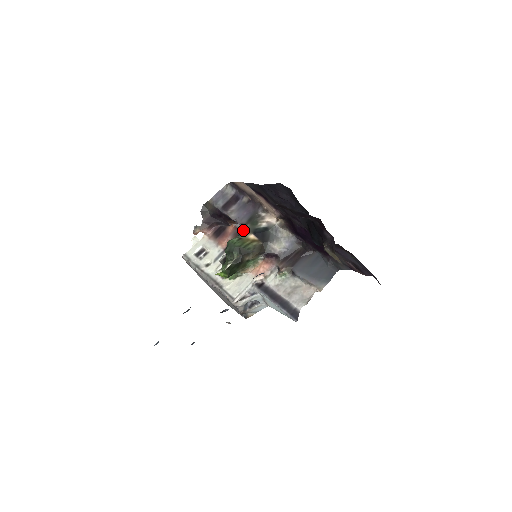
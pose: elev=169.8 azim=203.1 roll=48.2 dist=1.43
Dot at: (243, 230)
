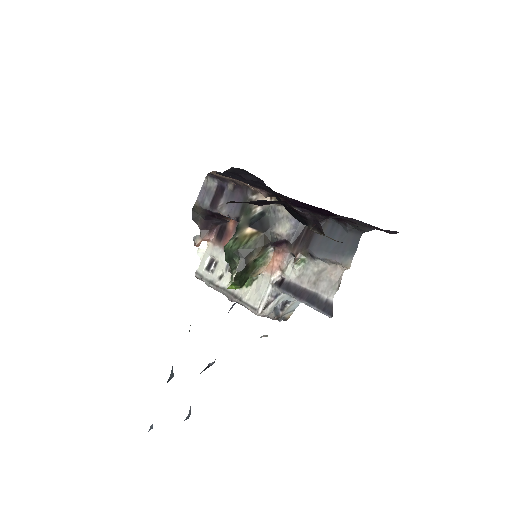
Dot at: (237, 226)
